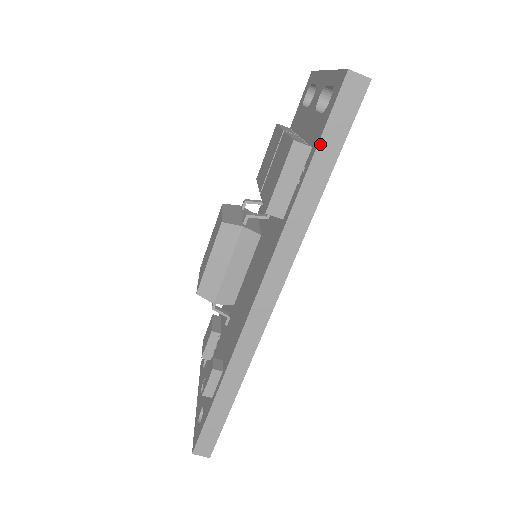
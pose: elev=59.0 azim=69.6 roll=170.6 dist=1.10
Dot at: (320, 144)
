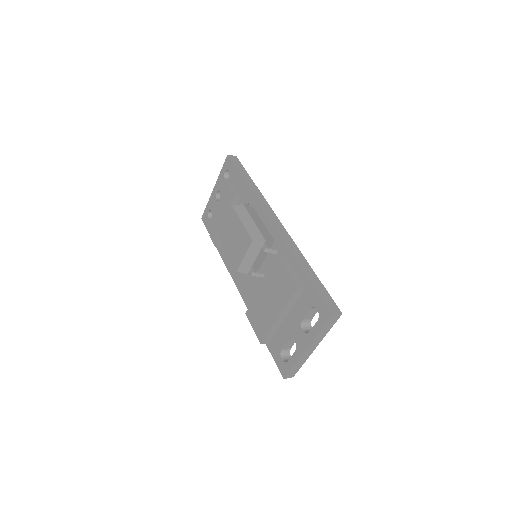
Dot at: (269, 349)
